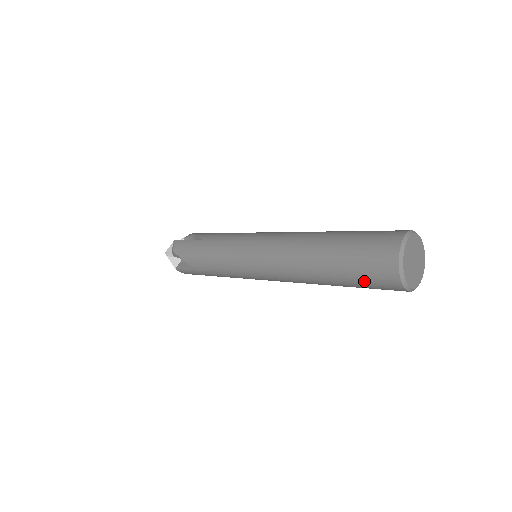
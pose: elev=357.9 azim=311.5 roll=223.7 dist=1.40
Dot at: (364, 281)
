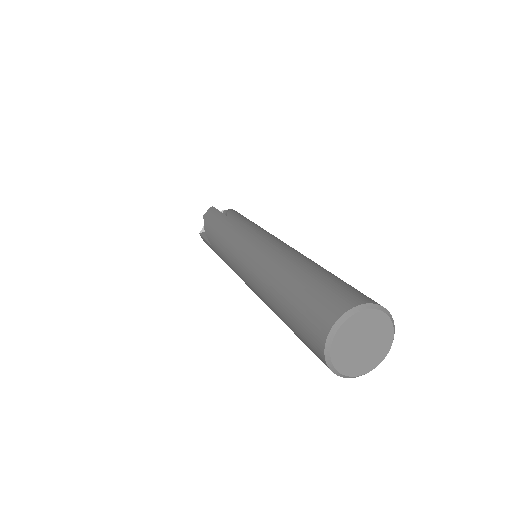
Dot at: (299, 332)
